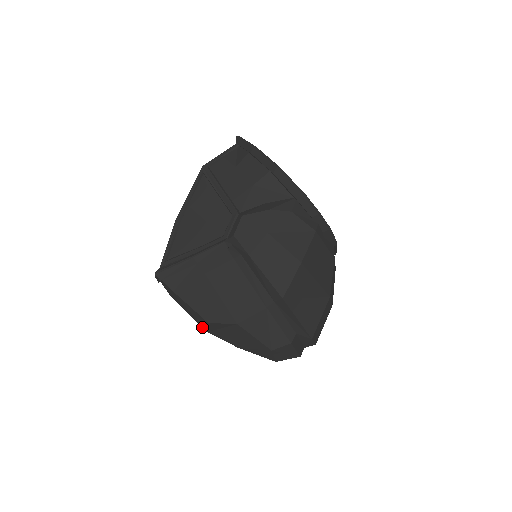
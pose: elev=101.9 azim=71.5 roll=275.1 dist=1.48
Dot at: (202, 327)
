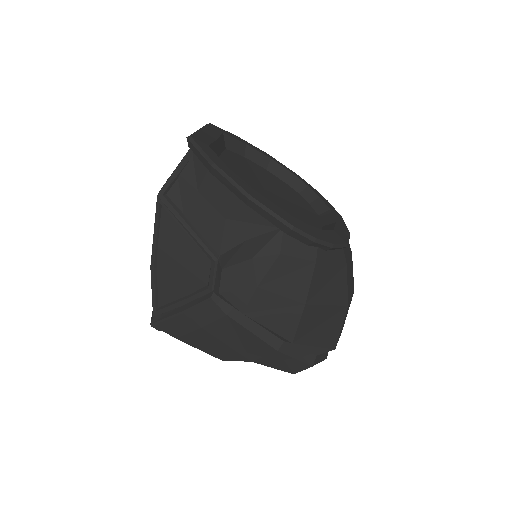
Dot at: occluded
